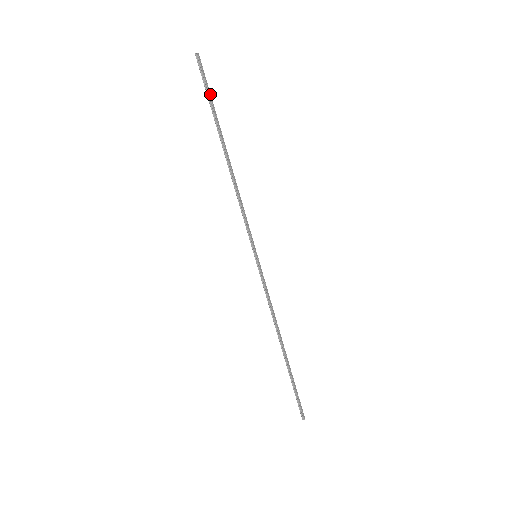
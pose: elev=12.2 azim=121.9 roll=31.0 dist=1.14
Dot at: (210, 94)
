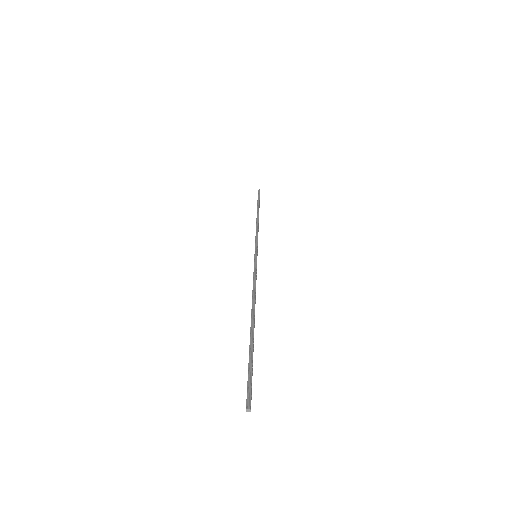
Dot at: occluded
